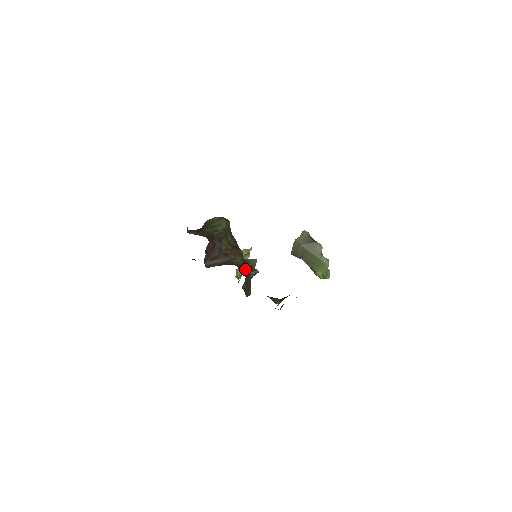
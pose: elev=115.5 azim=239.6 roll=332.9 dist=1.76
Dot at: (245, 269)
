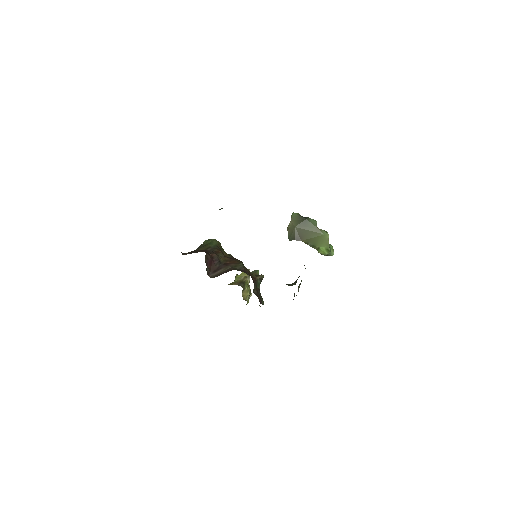
Dot at: (250, 274)
